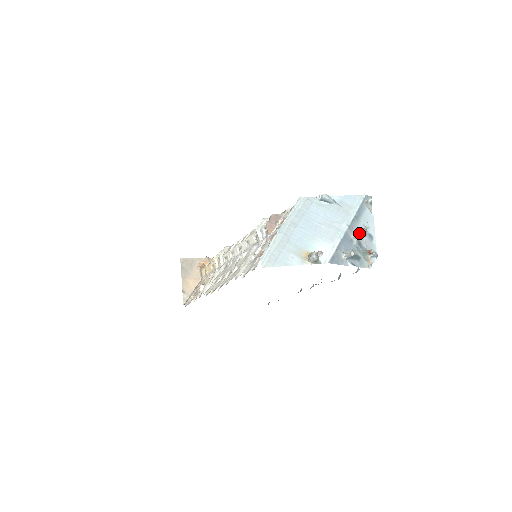
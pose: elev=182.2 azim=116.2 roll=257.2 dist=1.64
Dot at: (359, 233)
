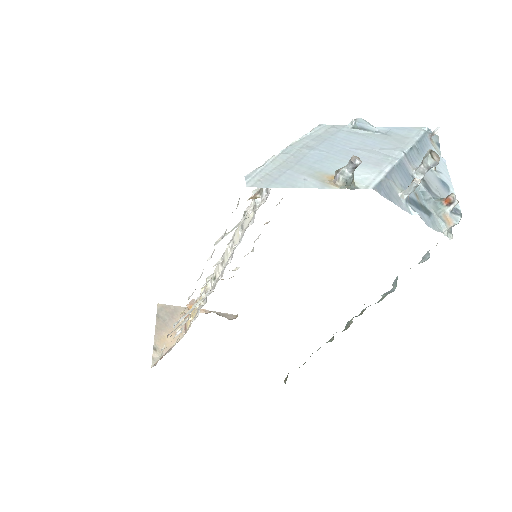
Dot at: (425, 157)
